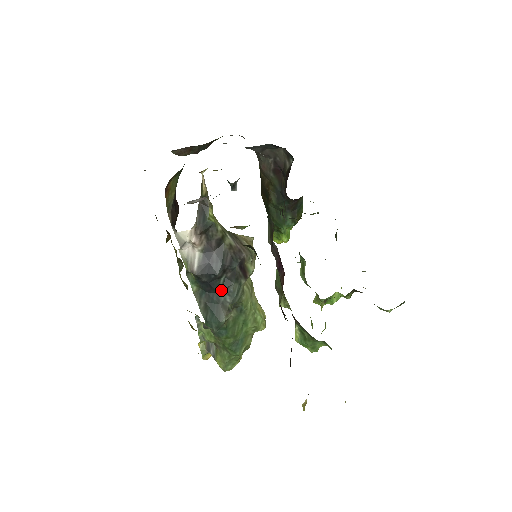
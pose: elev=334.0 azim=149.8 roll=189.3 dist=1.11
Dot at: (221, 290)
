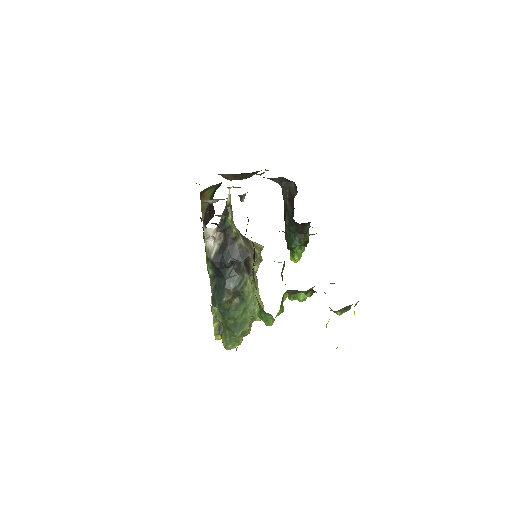
Dot at: (228, 277)
